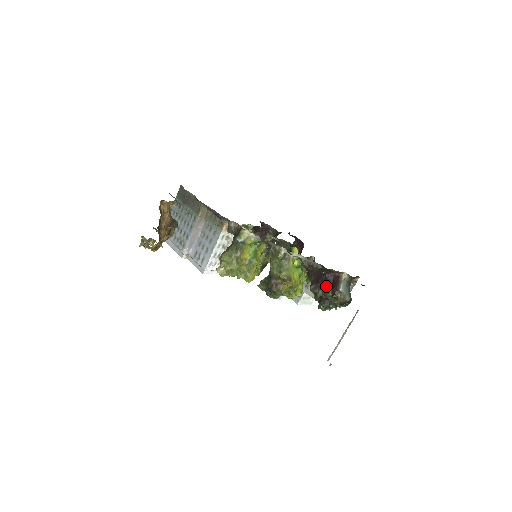
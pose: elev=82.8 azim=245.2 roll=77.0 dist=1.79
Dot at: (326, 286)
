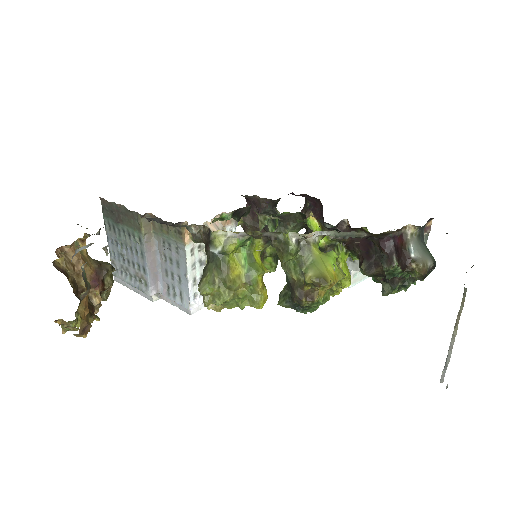
Dot at: (387, 261)
